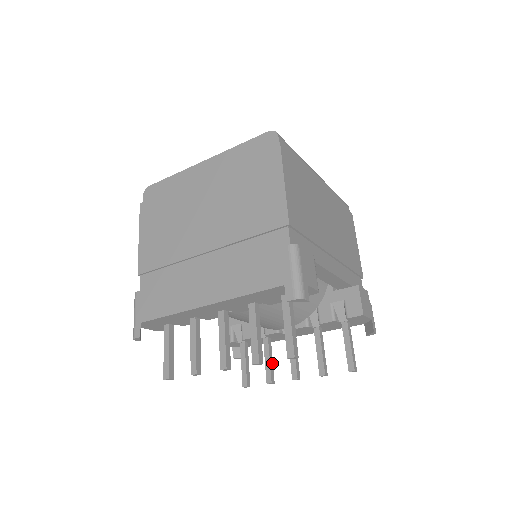
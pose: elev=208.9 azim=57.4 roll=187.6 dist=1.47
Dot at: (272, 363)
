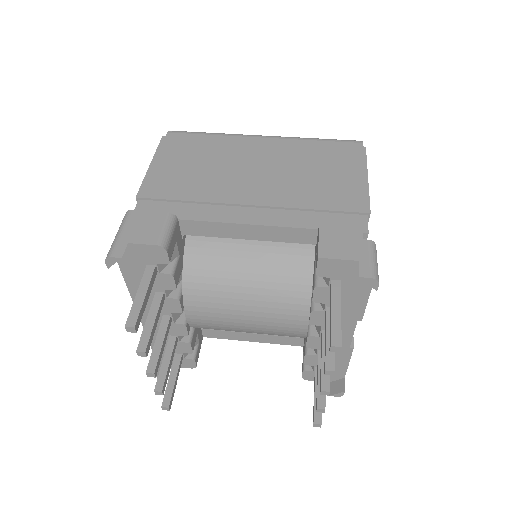
Dot at: occluded
